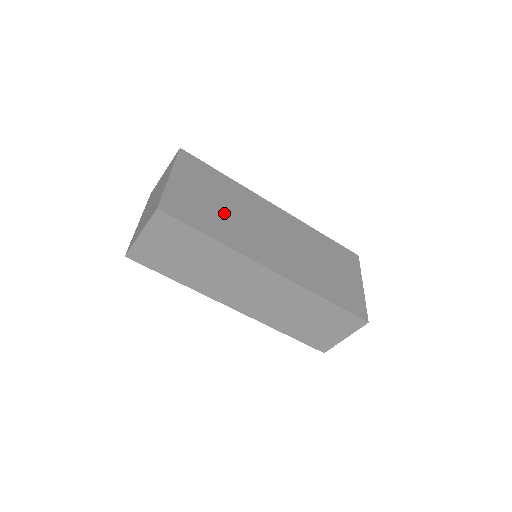
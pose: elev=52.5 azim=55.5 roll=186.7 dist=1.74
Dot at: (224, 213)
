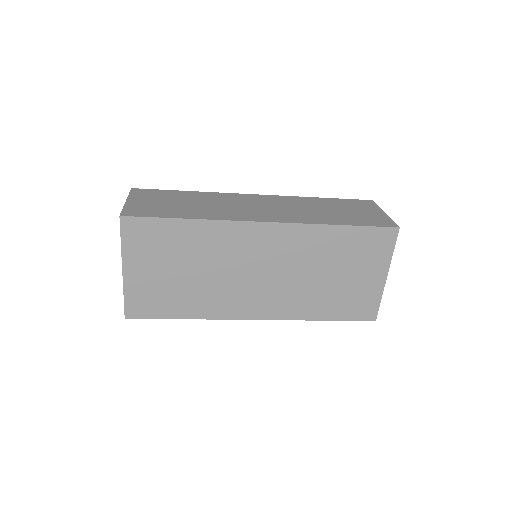
Dot at: (193, 281)
